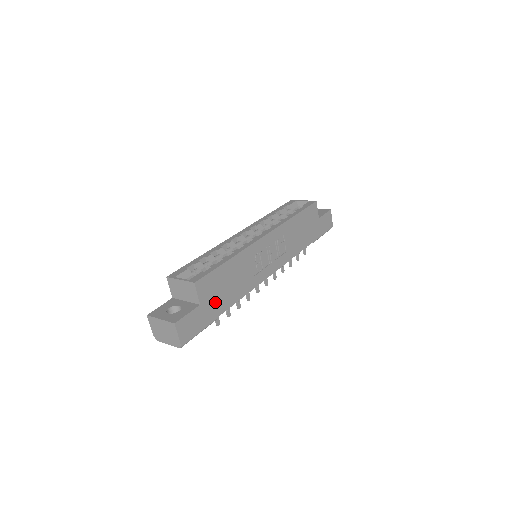
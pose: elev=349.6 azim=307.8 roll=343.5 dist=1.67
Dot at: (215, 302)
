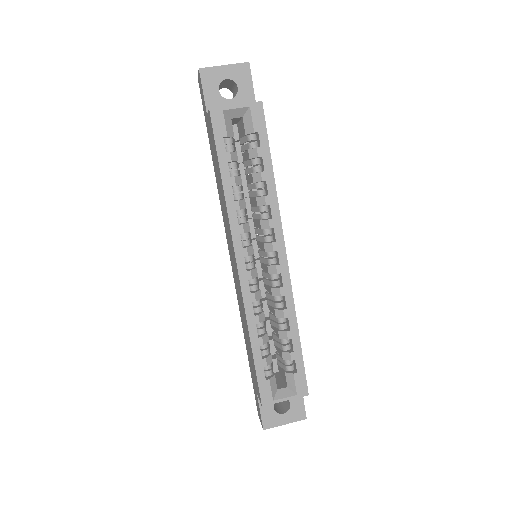
Dot at: occluded
